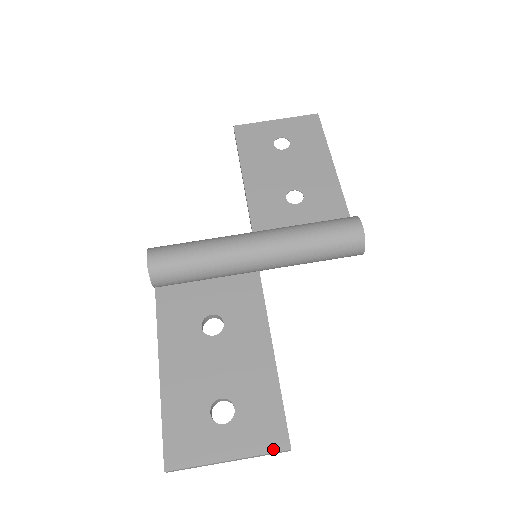
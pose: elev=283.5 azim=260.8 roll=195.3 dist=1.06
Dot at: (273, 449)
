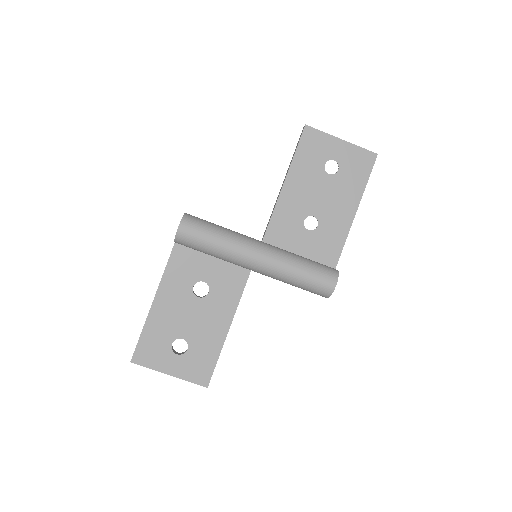
Dot at: (198, 382)
